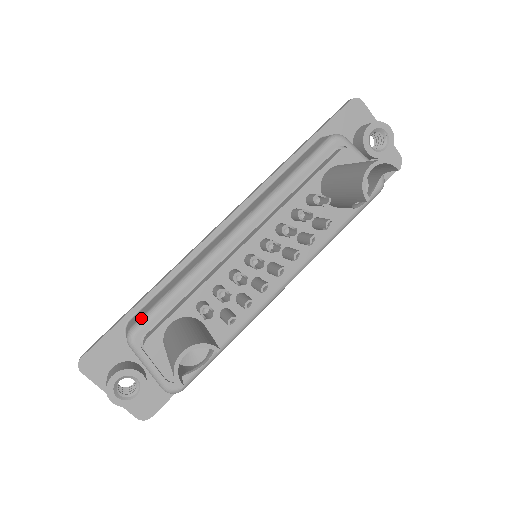
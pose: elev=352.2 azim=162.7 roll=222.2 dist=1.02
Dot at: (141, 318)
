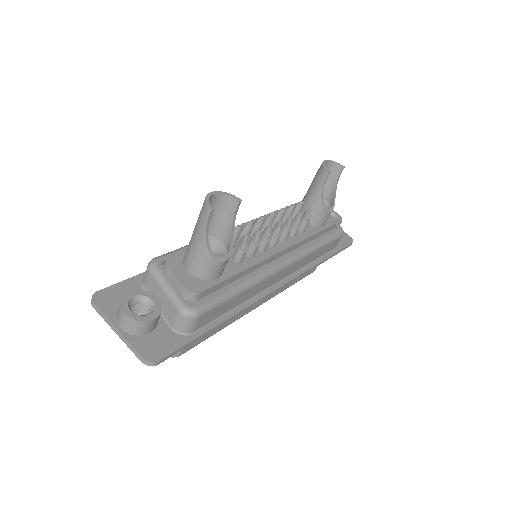
Dot at: (162, 255)
